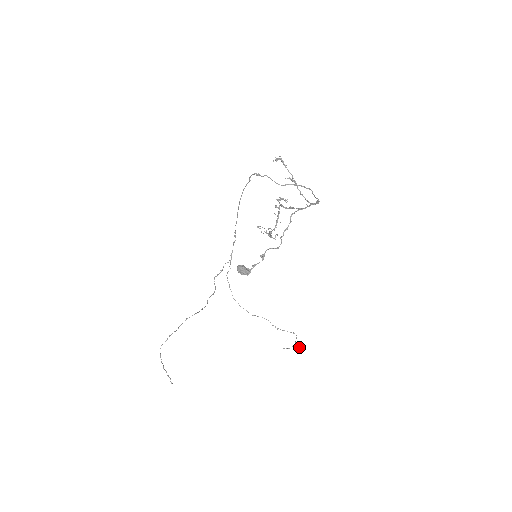
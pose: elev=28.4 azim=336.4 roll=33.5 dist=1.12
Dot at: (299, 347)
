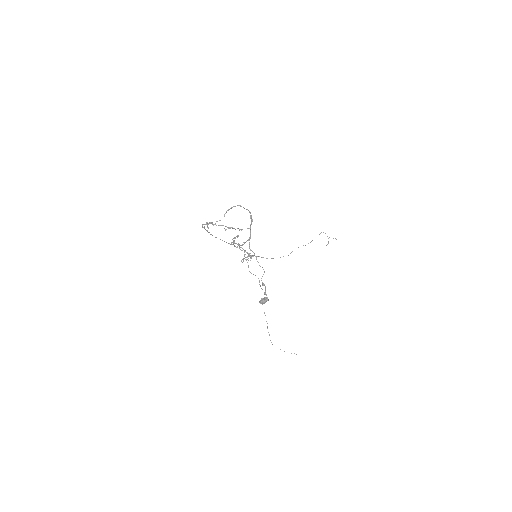
Dot at: occluded
